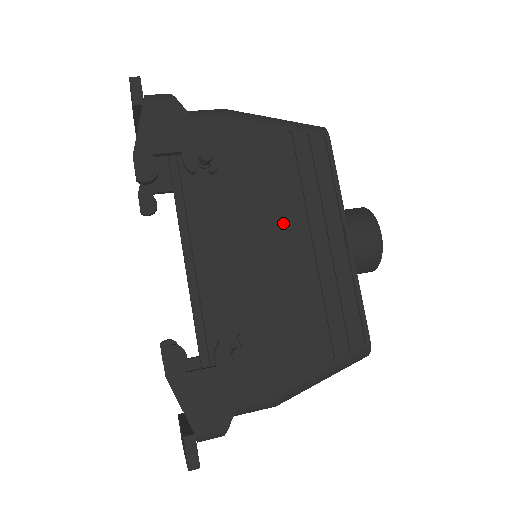
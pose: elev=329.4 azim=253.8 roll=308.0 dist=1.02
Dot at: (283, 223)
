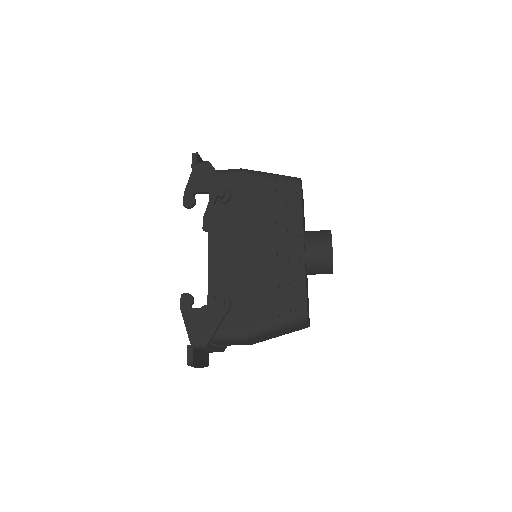
Dot at: (263, 234)
